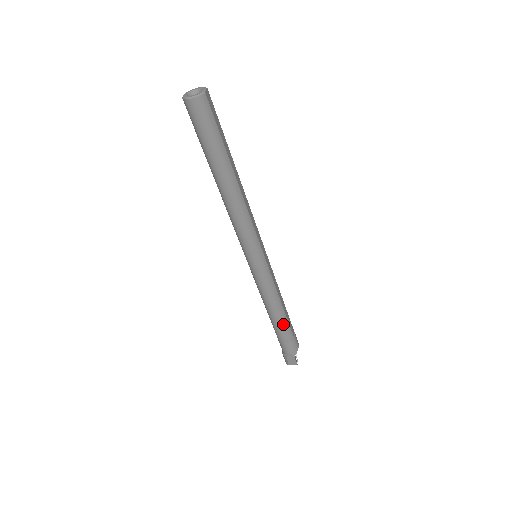
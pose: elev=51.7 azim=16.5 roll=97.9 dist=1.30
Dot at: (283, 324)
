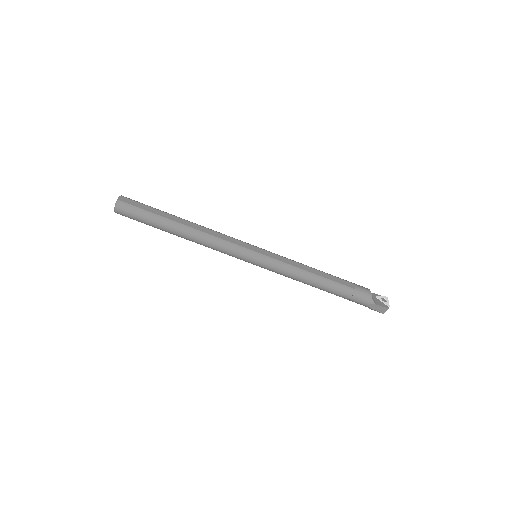
Dot at: (330, 286)
